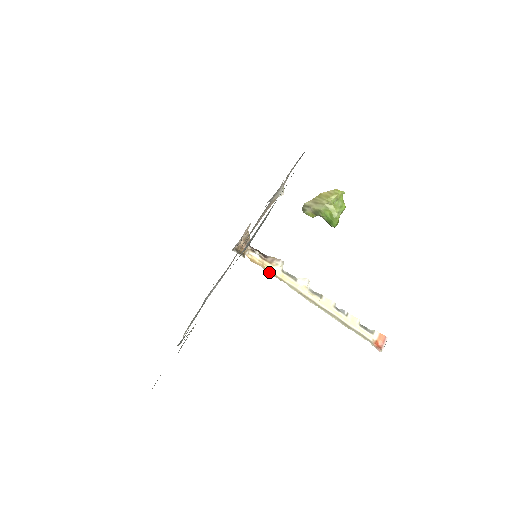
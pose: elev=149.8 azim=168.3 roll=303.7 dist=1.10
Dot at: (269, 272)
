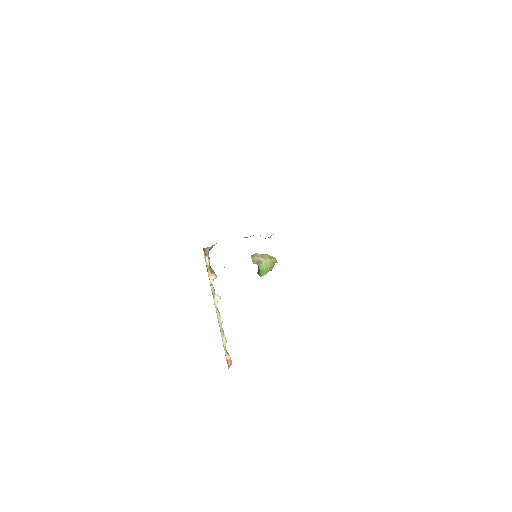
Dot at: (209, 277)
